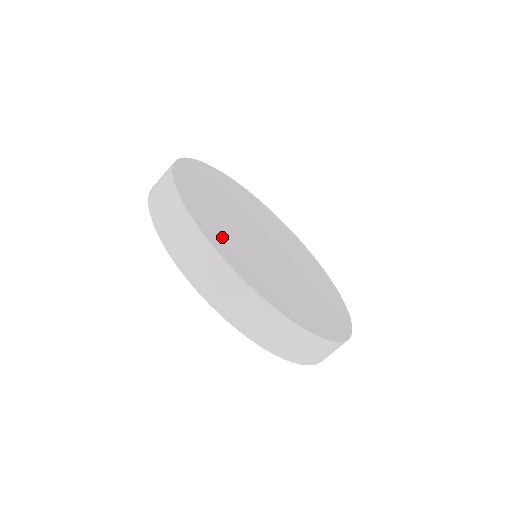
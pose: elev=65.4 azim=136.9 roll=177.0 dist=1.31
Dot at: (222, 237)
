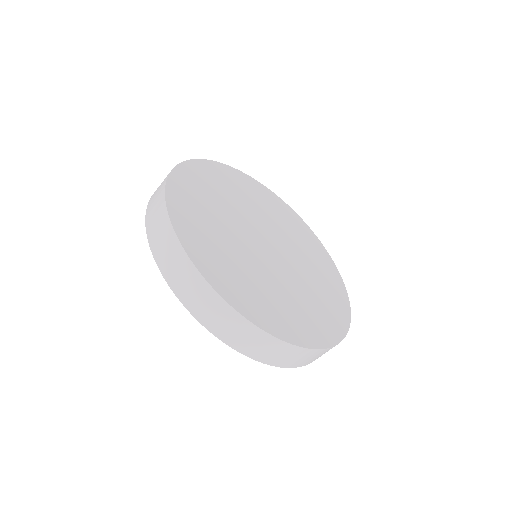
Dot at: (192, 209)
